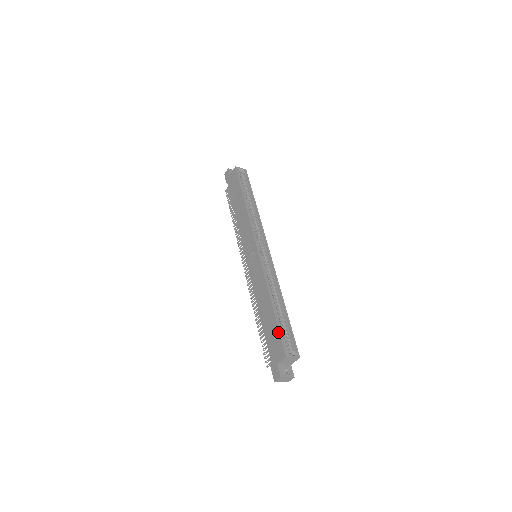
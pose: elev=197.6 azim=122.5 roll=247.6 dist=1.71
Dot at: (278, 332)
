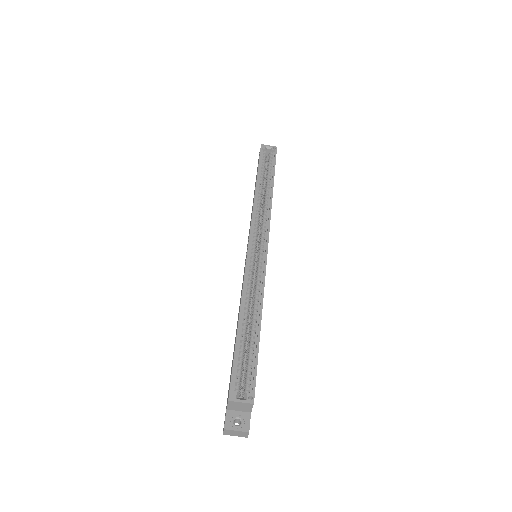
Dot at: occluded
